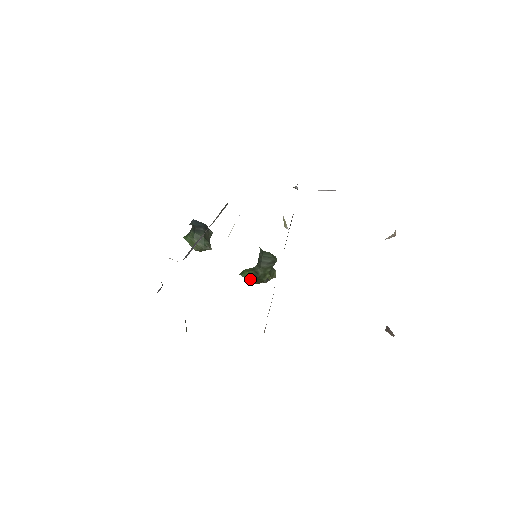
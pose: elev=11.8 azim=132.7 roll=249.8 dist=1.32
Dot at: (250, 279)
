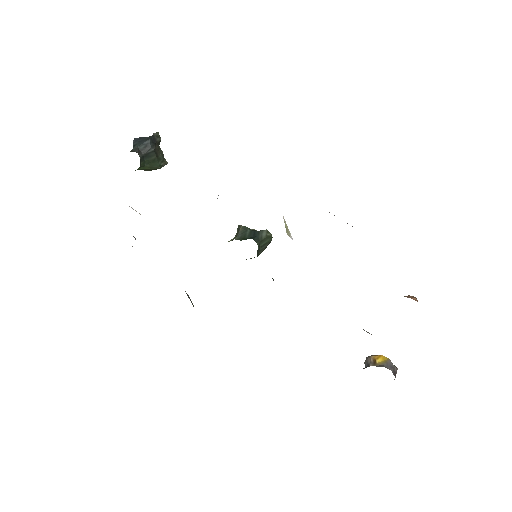
Dot at: occluded
